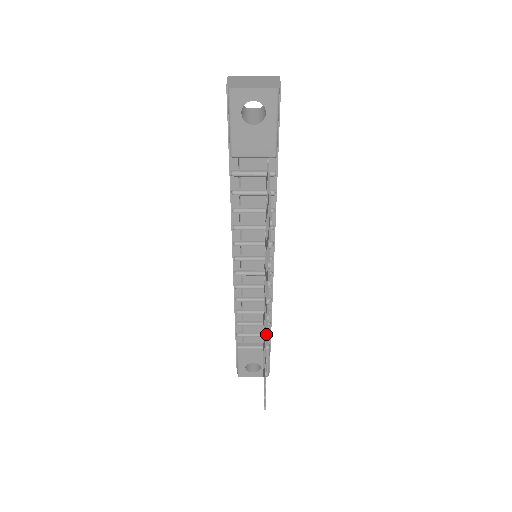
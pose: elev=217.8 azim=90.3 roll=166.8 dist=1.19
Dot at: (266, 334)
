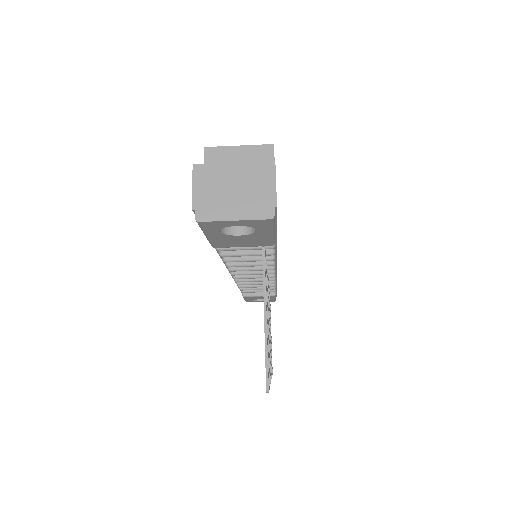
Dot at: occluded
